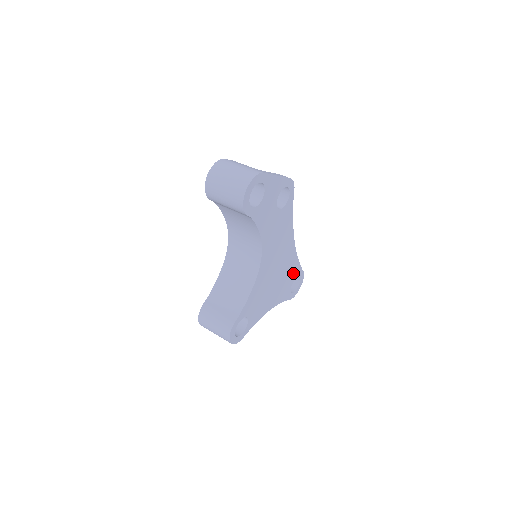
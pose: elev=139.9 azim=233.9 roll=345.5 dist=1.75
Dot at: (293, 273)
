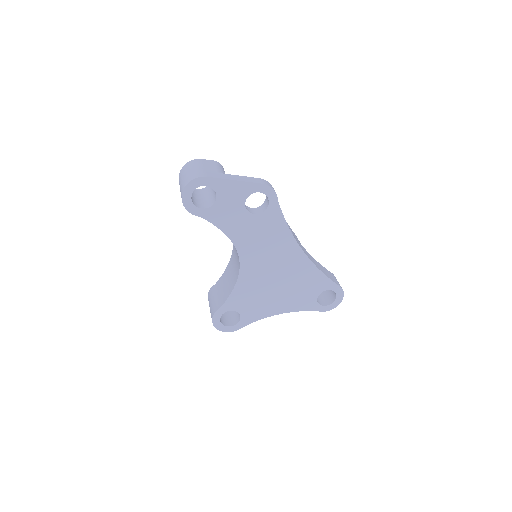
Dot at: (316, 284)
